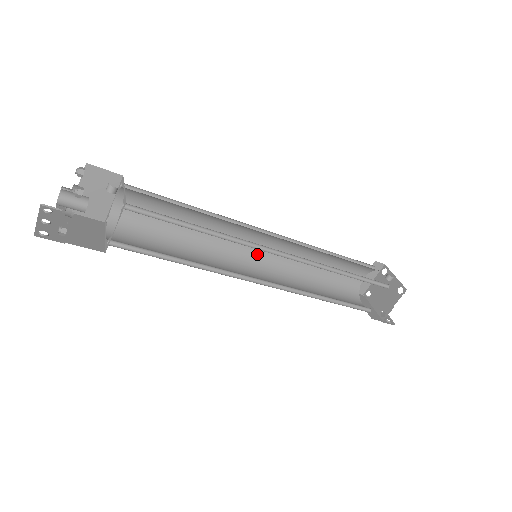
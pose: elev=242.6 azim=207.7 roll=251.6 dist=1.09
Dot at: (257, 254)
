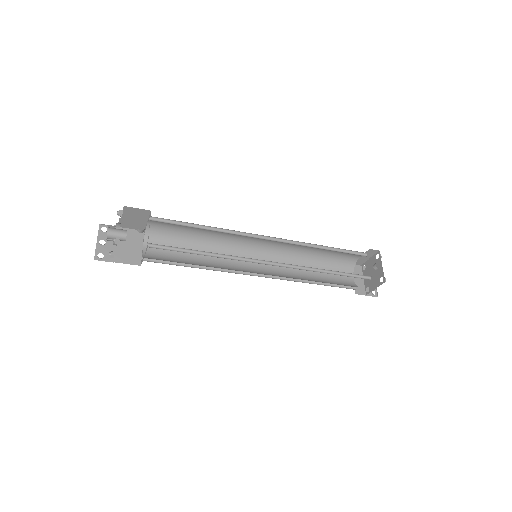
Dot at: (262, 246)
